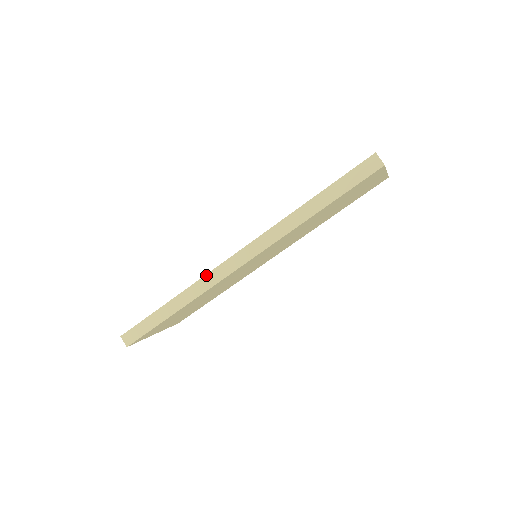
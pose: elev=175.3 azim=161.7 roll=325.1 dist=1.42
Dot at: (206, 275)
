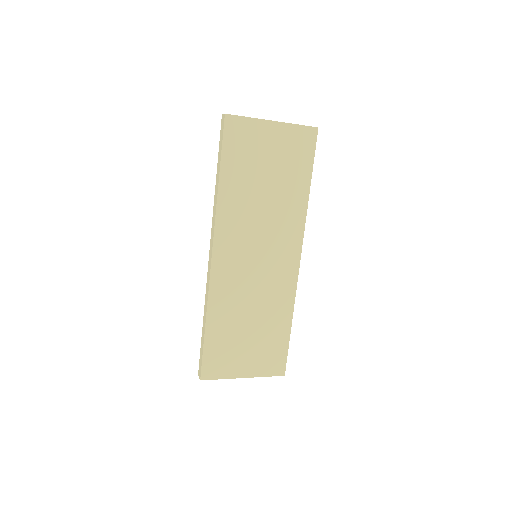
Dot at: (207, 282)
